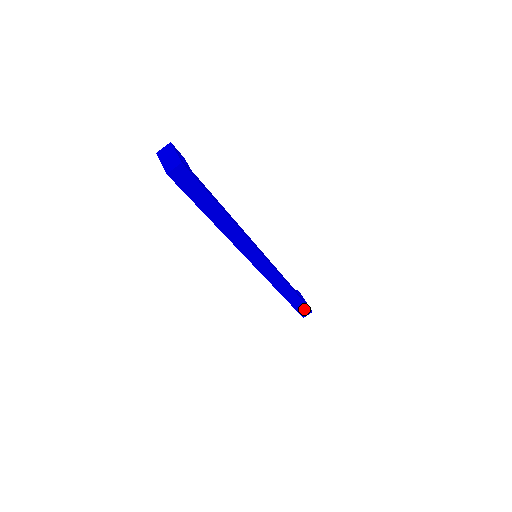
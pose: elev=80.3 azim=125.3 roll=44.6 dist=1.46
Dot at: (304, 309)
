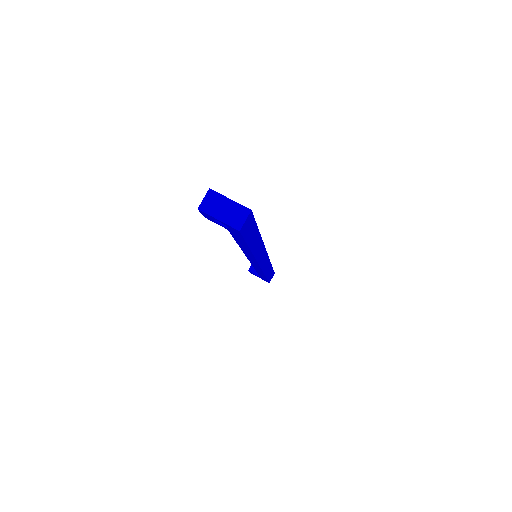
Dot at: (271, 276)
